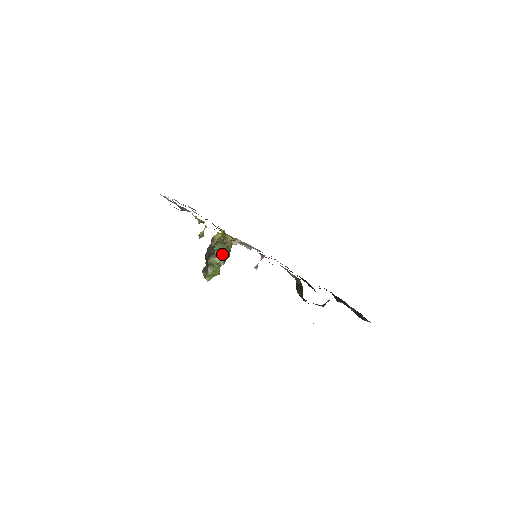
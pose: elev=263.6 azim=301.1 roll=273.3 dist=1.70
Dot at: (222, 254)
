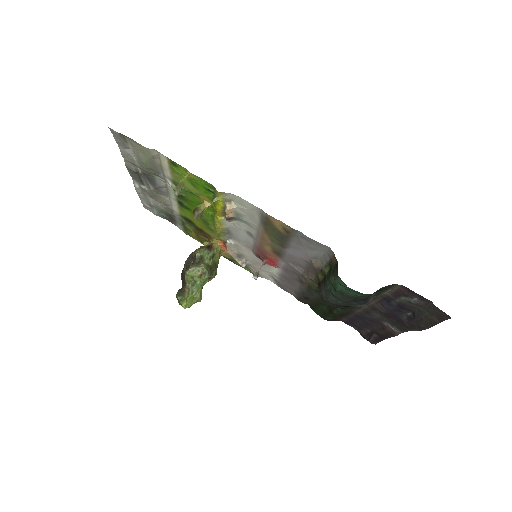
Dot at: (206, 264)
